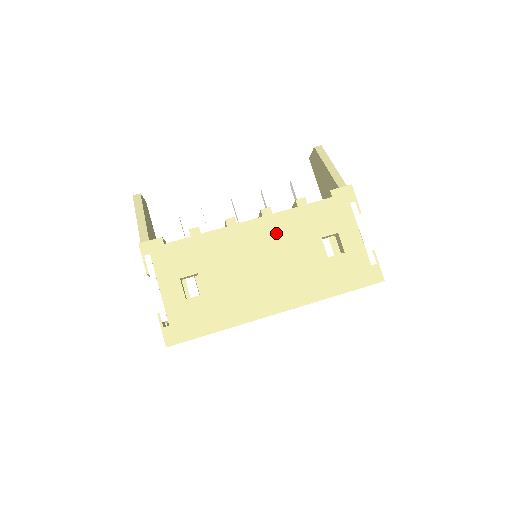
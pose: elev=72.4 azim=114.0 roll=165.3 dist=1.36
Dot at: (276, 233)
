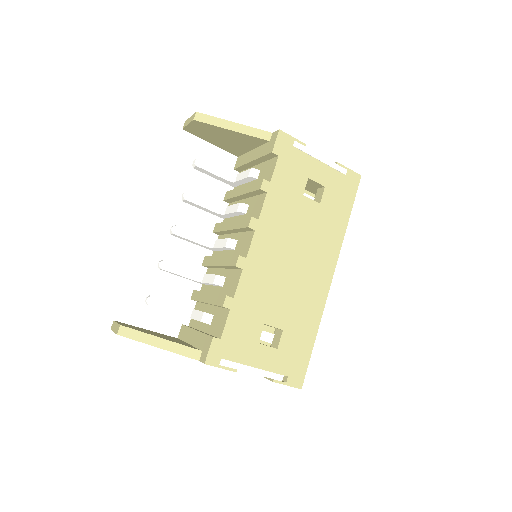
Dot at: (276, 230)
